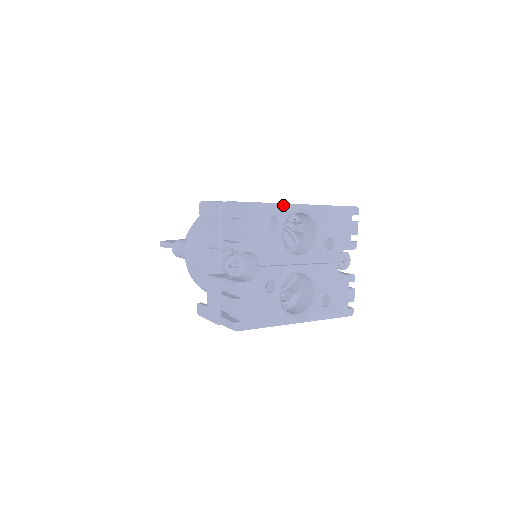
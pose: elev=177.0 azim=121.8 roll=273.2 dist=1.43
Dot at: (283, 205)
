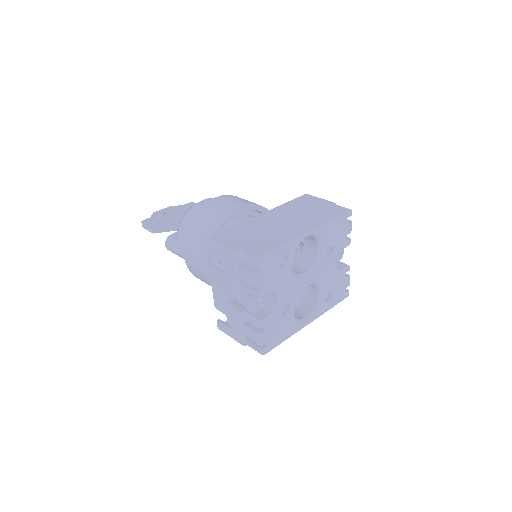
Dot at: (291, 242)
